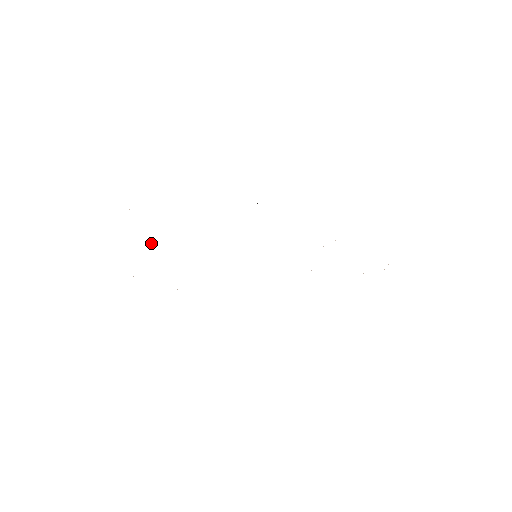
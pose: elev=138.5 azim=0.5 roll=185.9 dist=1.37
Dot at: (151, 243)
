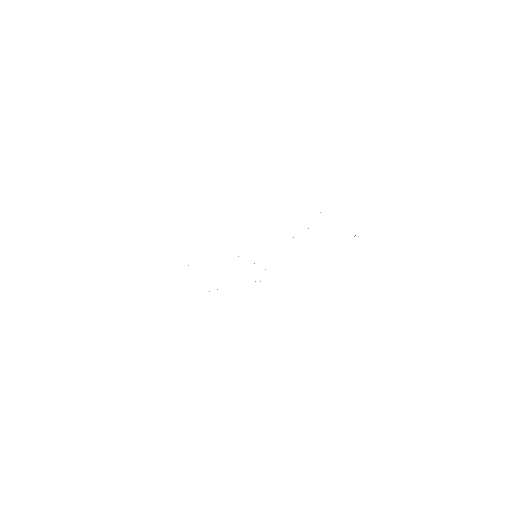
Dot at: occluded
